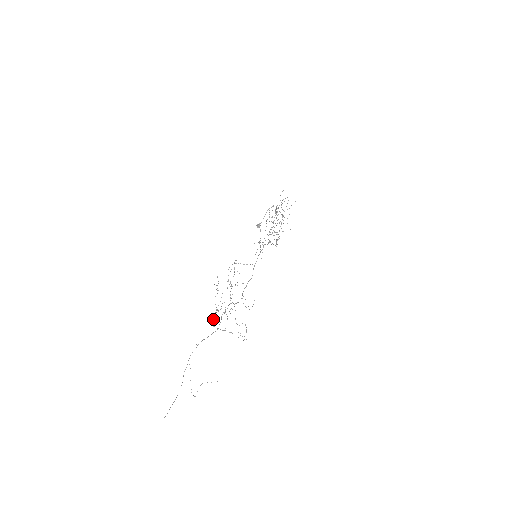
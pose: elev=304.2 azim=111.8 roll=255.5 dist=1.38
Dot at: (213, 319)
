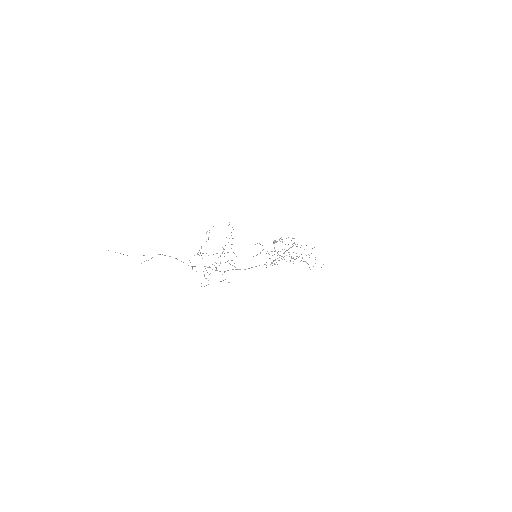
Dot at: occluded
